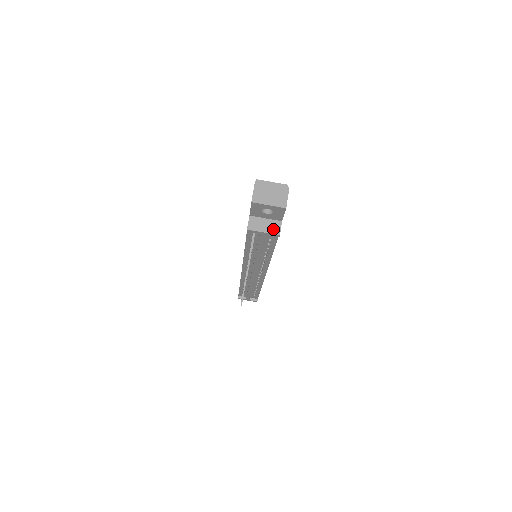
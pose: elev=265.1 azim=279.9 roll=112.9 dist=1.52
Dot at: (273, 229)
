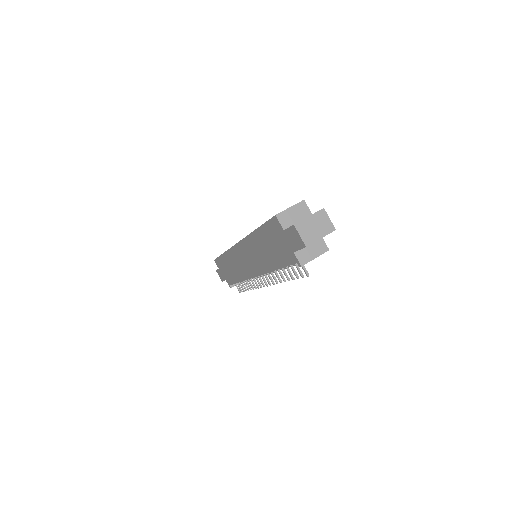
Dot at: (320, 249)
